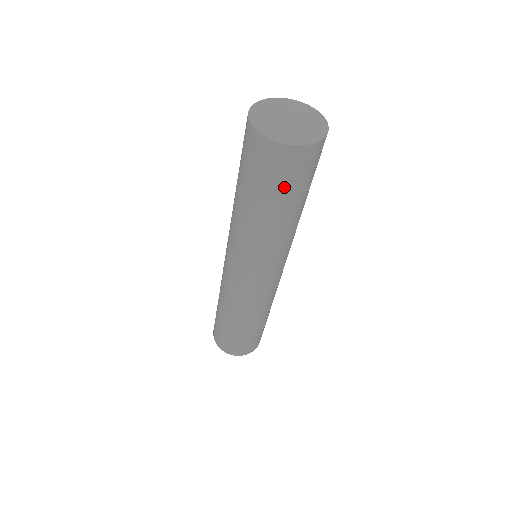
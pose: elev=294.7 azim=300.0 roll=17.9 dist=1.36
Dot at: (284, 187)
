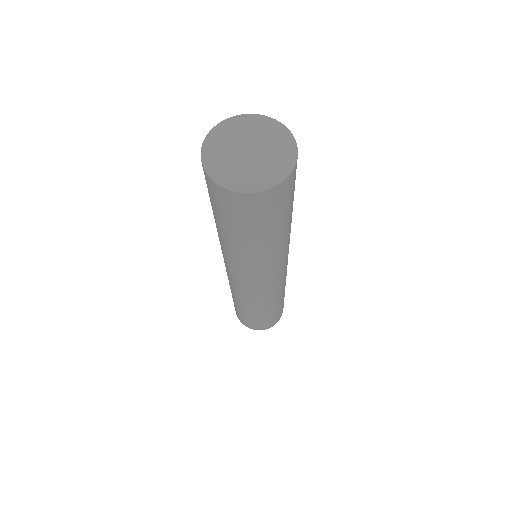
Dot at: (278, 216)
